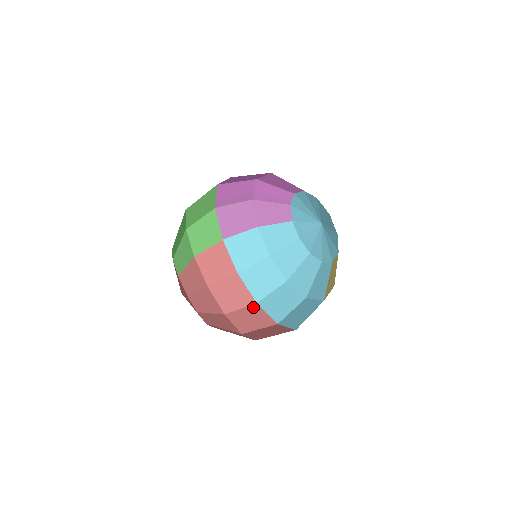
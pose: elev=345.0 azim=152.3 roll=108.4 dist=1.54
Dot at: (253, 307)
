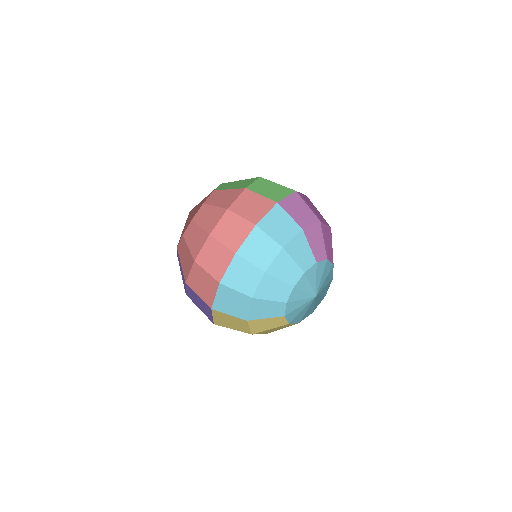
Dot at: (229, 253)
